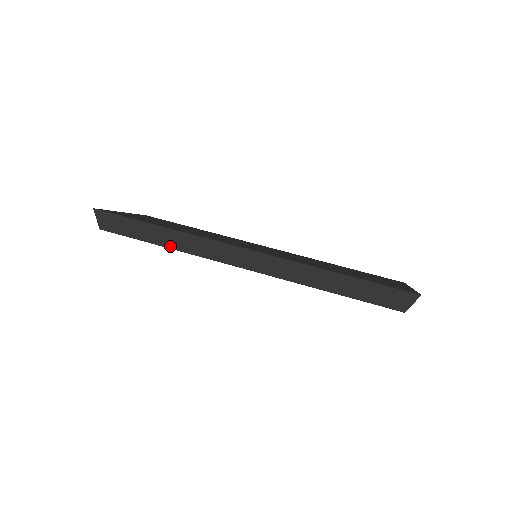
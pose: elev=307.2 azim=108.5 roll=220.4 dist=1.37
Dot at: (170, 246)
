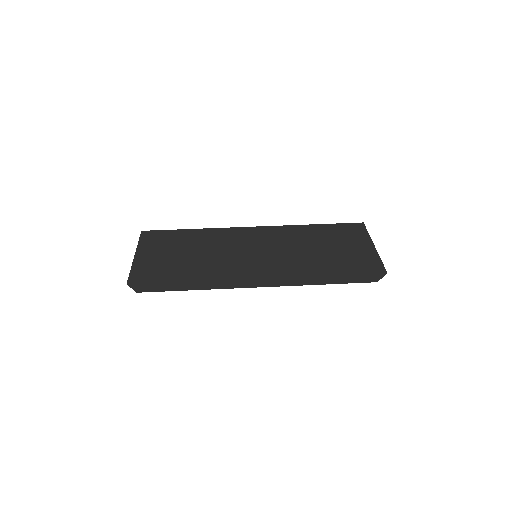
Dot at: (199, 289)
